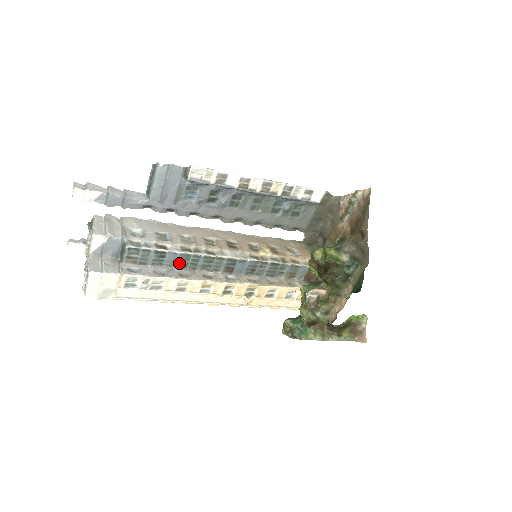
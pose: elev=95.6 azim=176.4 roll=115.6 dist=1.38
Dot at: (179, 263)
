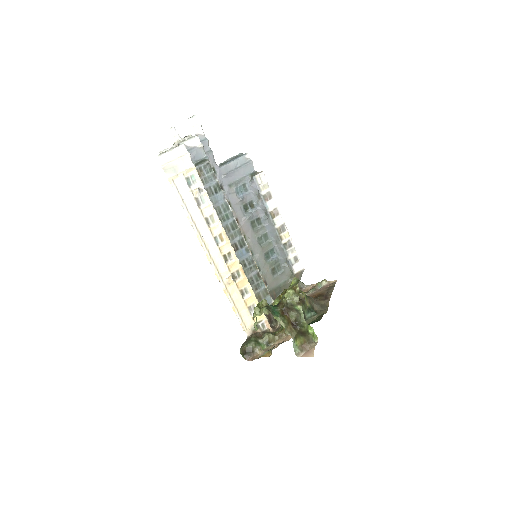
Dot at: (218, 207)
